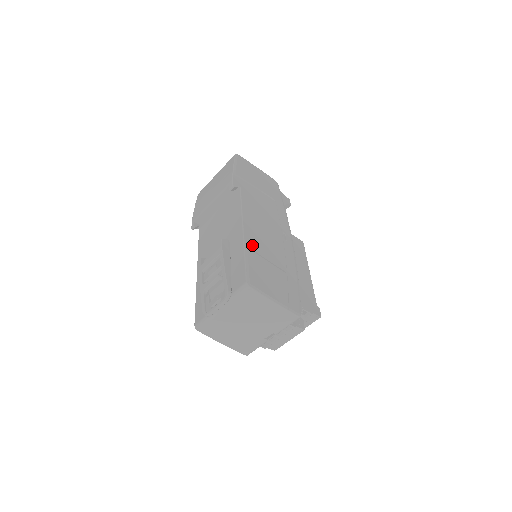
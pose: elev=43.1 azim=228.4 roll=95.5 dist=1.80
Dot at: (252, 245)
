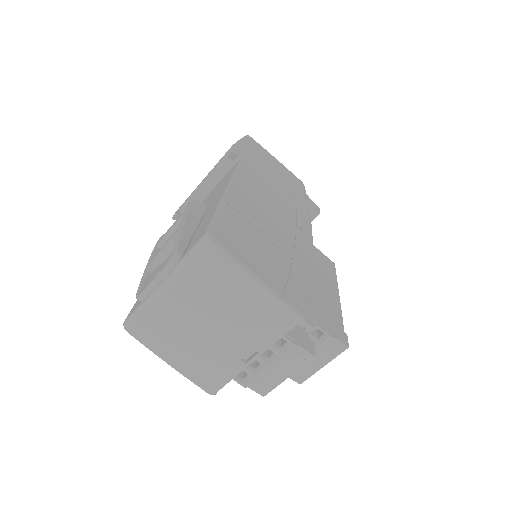
Dot at: (237, 206)
